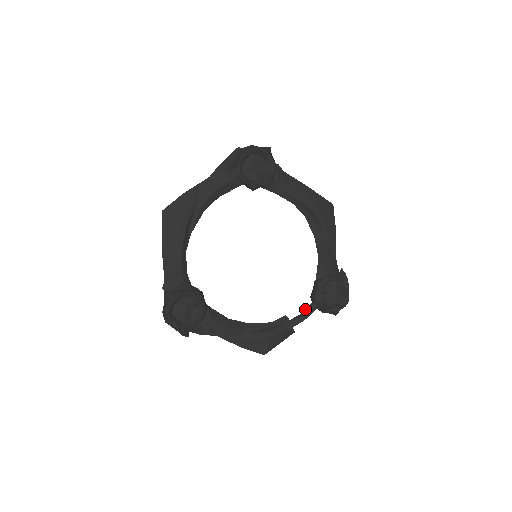
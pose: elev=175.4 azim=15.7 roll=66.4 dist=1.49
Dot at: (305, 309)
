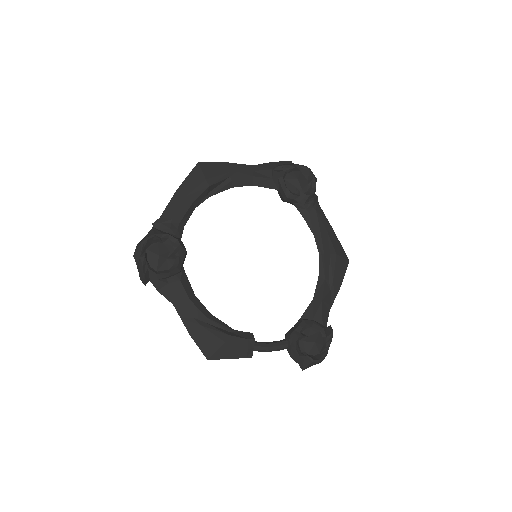
Dot at: (275, 341)
